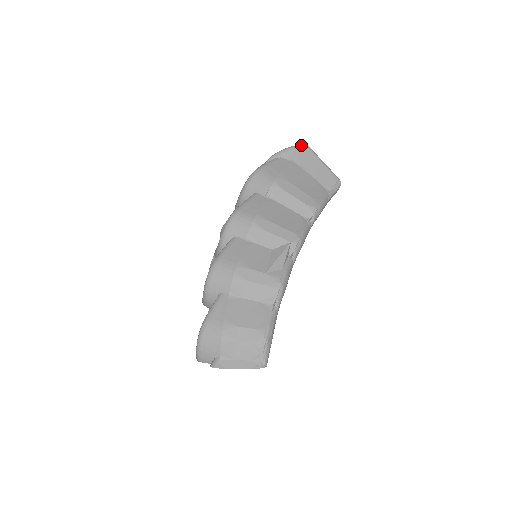
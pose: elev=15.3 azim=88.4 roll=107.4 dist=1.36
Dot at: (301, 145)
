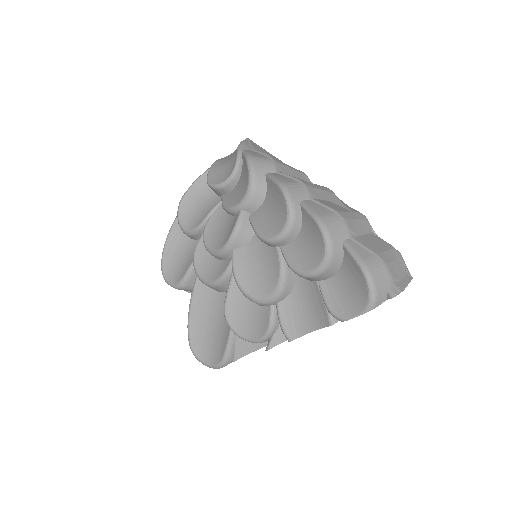
Dot at: (245, 140)
